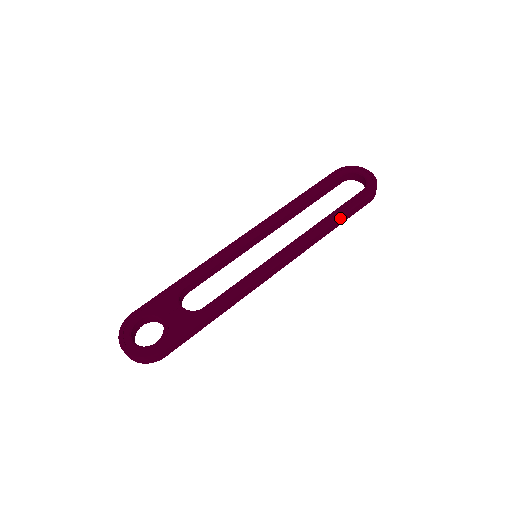
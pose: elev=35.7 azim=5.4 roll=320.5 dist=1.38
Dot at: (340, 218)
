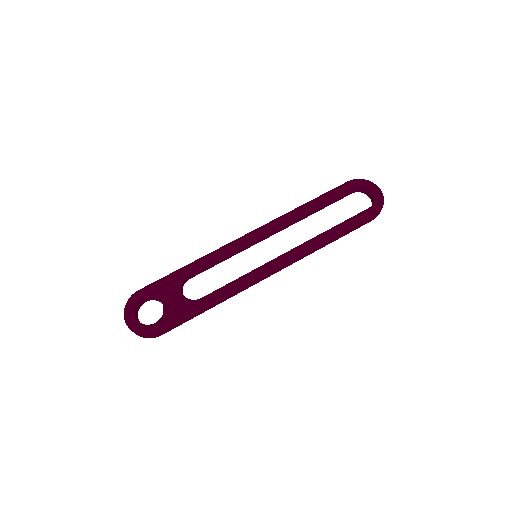
Dot at: (340, 234)
